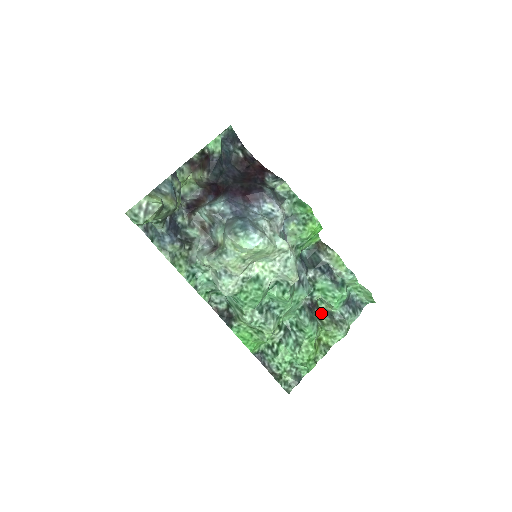
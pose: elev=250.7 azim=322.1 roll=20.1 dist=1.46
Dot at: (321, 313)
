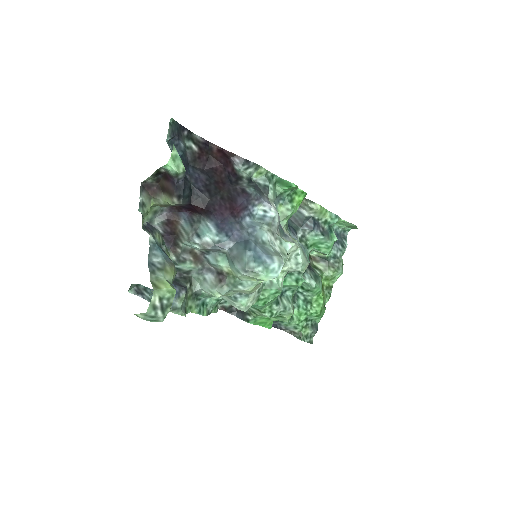
Dot at: (315, 261)
